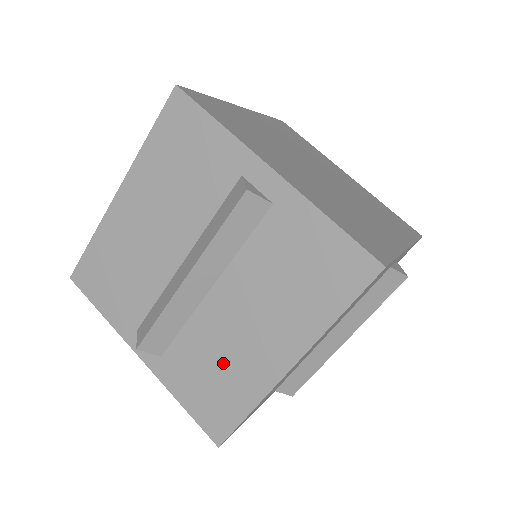
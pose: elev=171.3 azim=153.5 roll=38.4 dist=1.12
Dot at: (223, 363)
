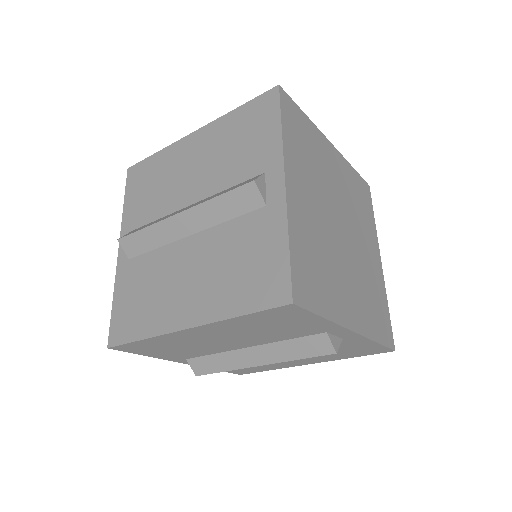
Dot at: occluded
